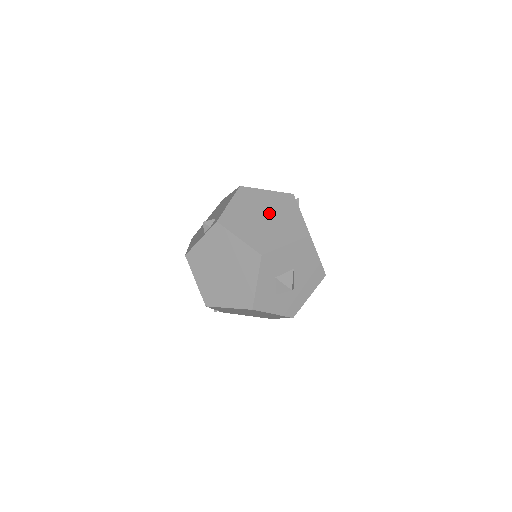
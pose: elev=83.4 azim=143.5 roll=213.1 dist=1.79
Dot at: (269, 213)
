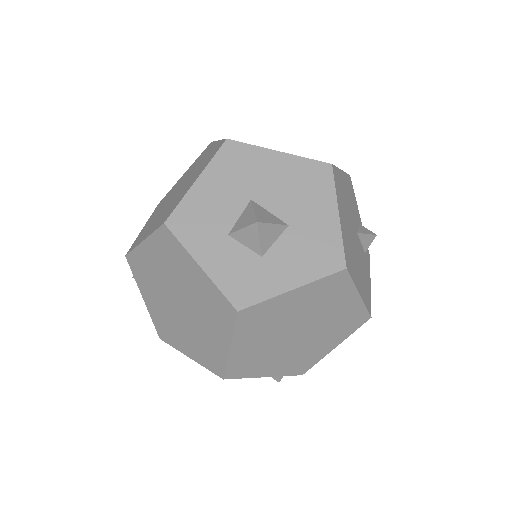
Dot at: (182, 184)
